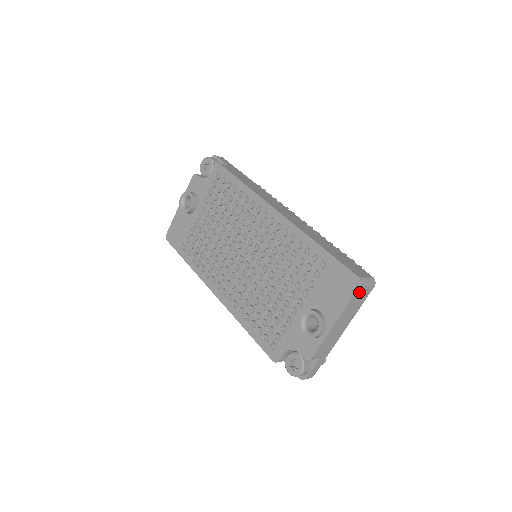
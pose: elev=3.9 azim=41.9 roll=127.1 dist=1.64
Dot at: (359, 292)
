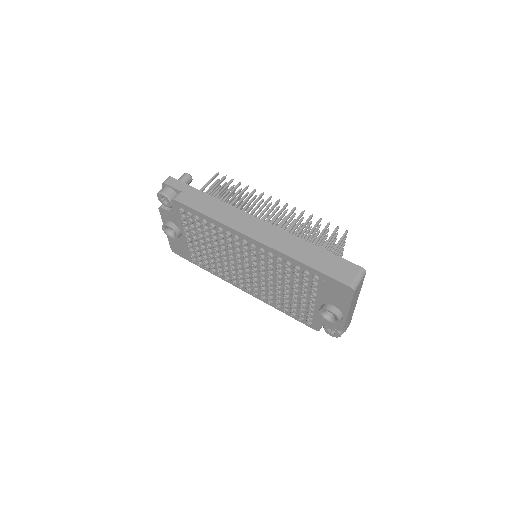
Dot at: (356, 291)
